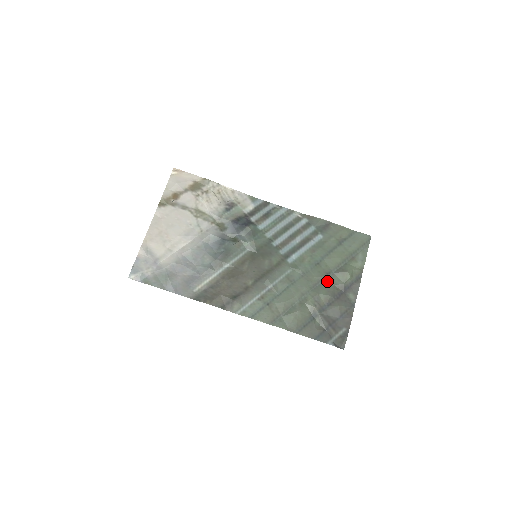
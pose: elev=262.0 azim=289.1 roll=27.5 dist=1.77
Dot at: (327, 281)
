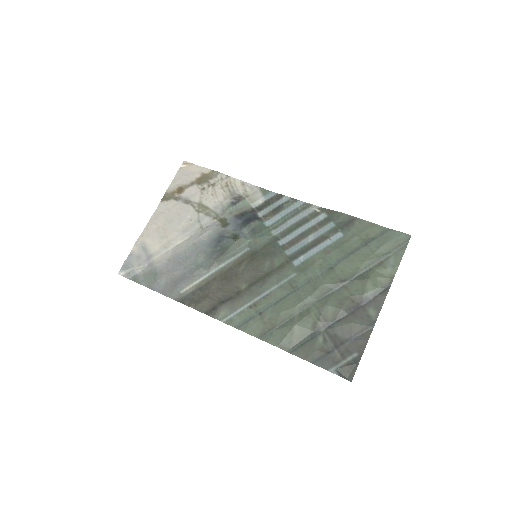
Dot at: (340, 290)
